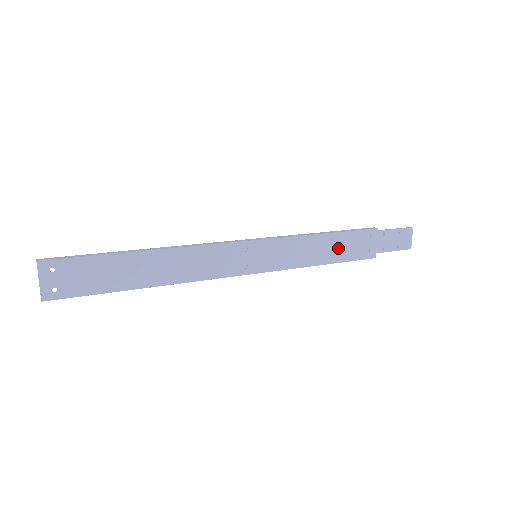
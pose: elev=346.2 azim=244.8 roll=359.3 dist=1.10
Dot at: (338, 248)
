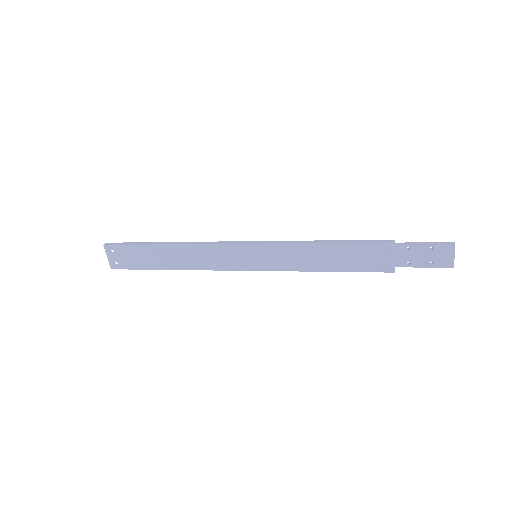
Dot at: (342, 258)
